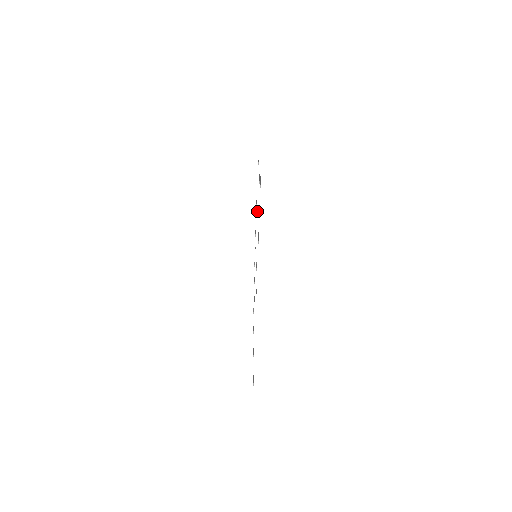
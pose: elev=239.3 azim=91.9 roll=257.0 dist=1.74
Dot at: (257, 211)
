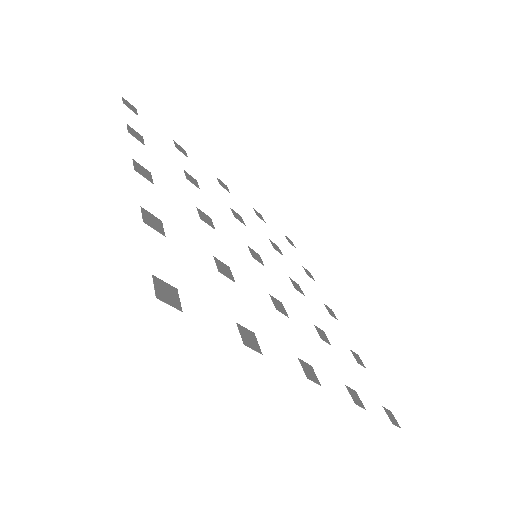
Dot at: (201, 217)
